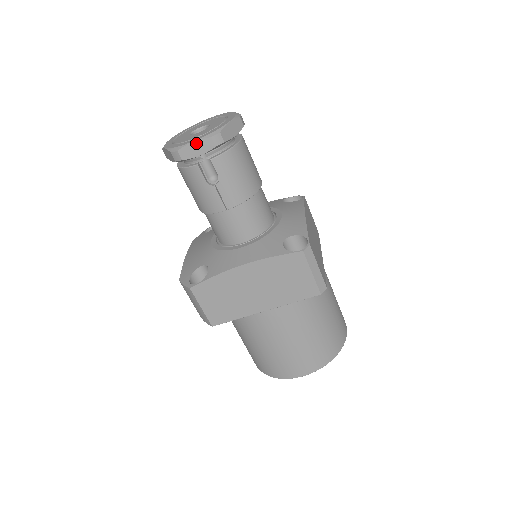
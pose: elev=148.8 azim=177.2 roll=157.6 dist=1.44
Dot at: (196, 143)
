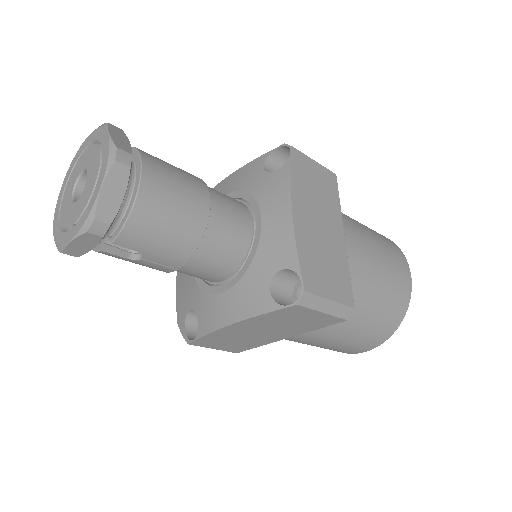
Dot at: (75, 241)
